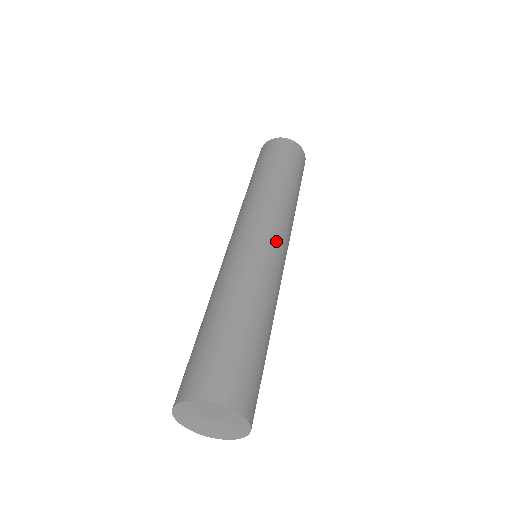
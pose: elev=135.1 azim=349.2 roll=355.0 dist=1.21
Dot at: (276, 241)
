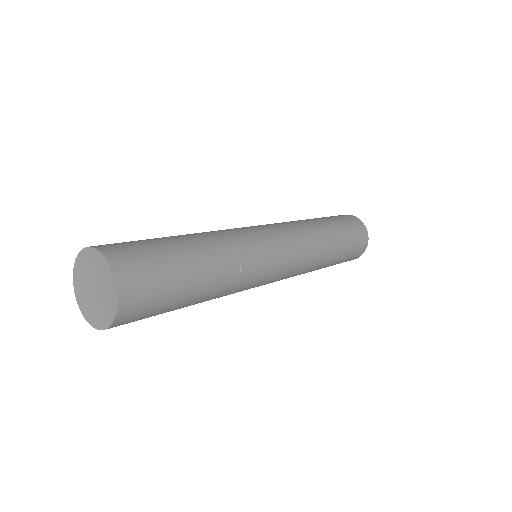
Dot at: (274, 237)
